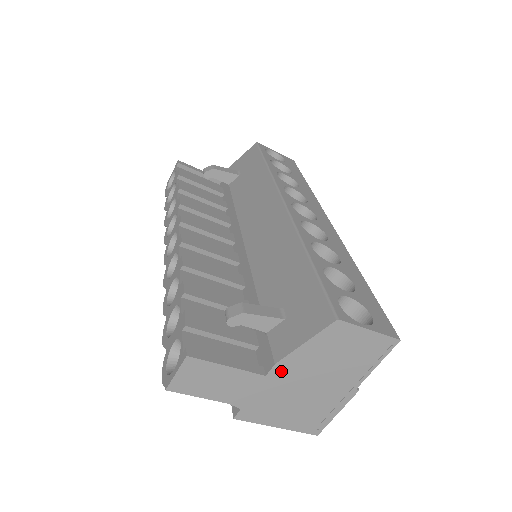
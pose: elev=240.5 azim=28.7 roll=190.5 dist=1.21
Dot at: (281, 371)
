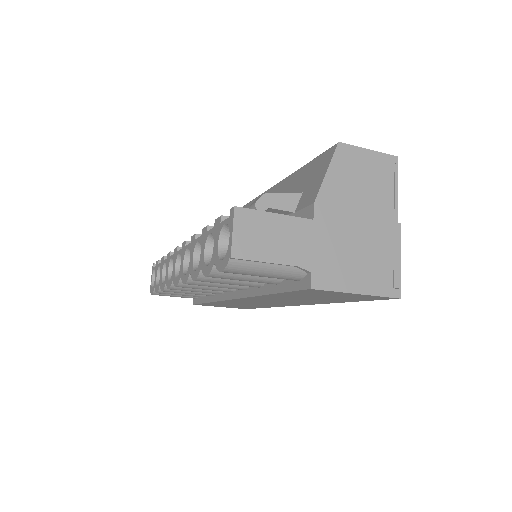
Dot at: (323, 211)
